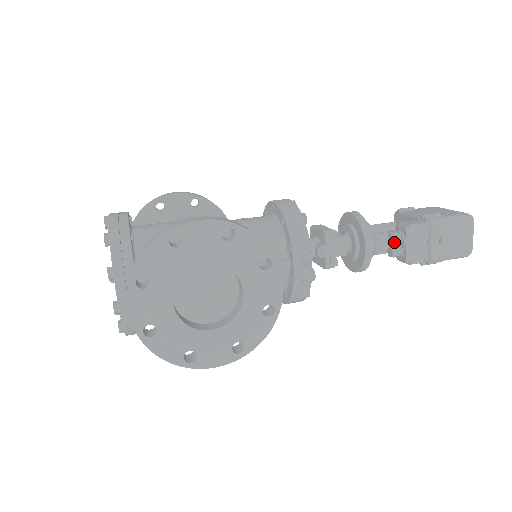
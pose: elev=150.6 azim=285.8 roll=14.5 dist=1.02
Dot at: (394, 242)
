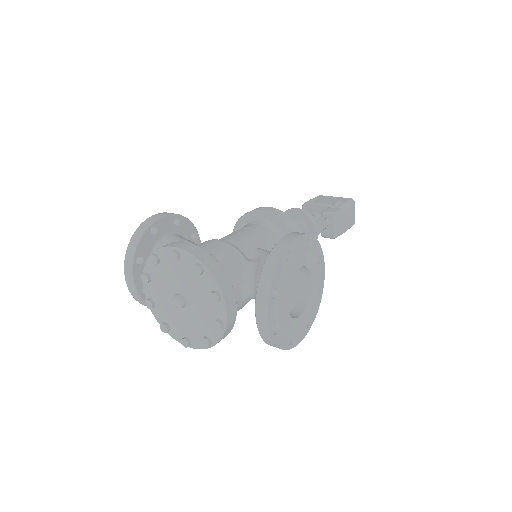
Dot at: occluded
